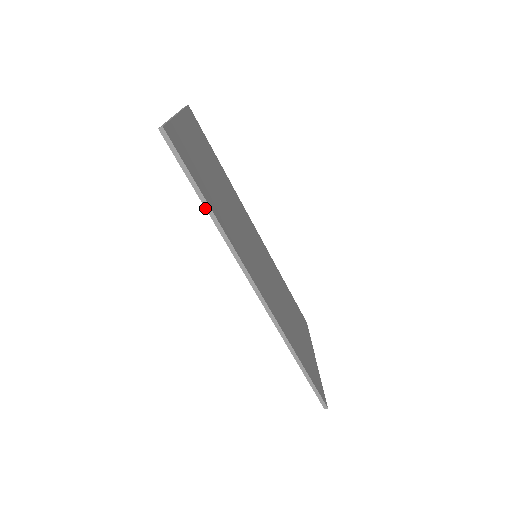
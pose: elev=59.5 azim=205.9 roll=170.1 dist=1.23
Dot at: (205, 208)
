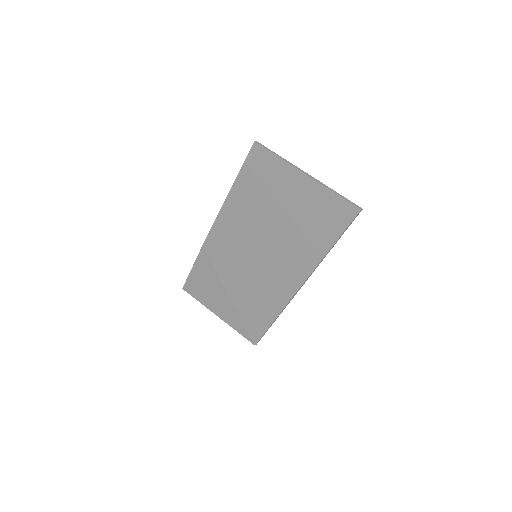
Dot at: (332, 246)
